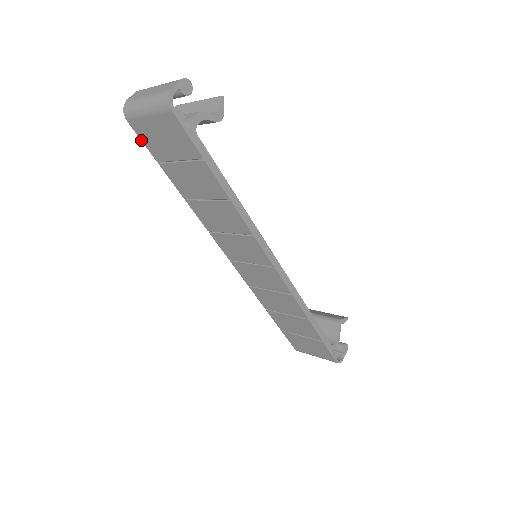
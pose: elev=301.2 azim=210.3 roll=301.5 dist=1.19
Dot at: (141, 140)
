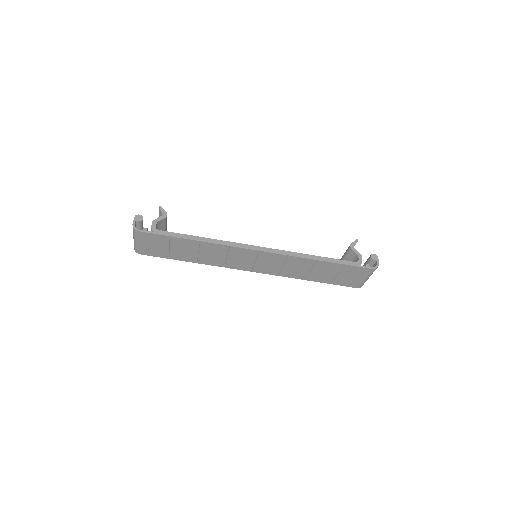
Dot at: (153, 256)
